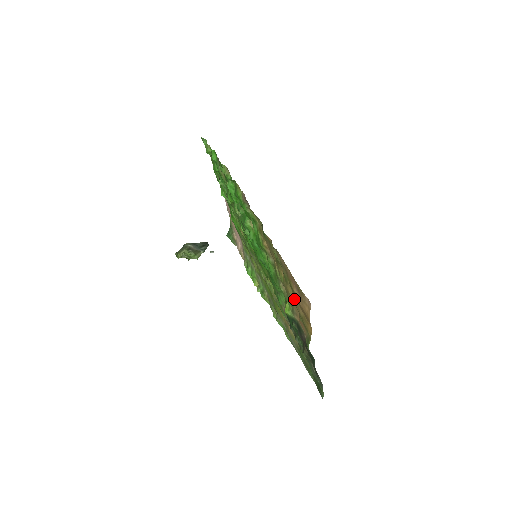
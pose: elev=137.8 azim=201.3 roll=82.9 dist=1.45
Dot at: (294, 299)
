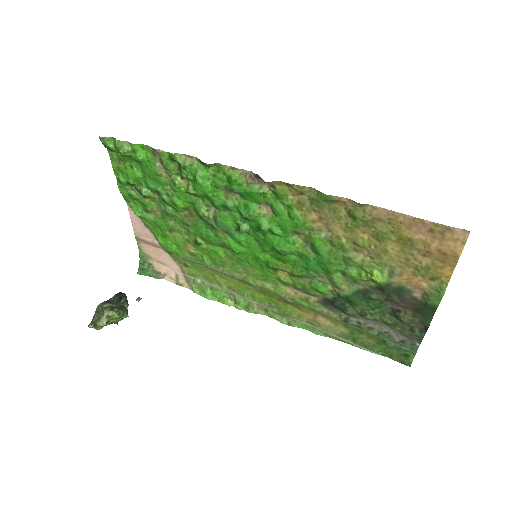
Dot at: (404, 253)
